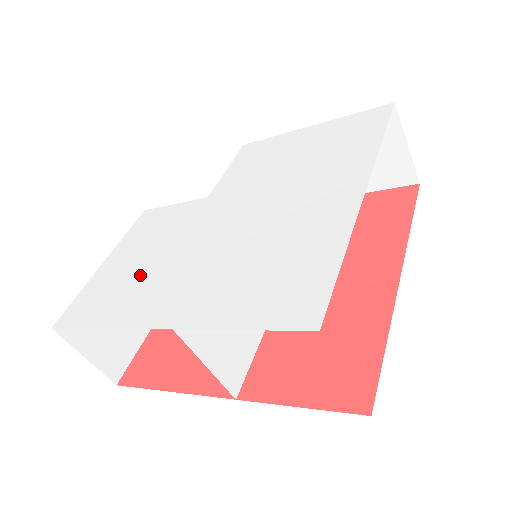
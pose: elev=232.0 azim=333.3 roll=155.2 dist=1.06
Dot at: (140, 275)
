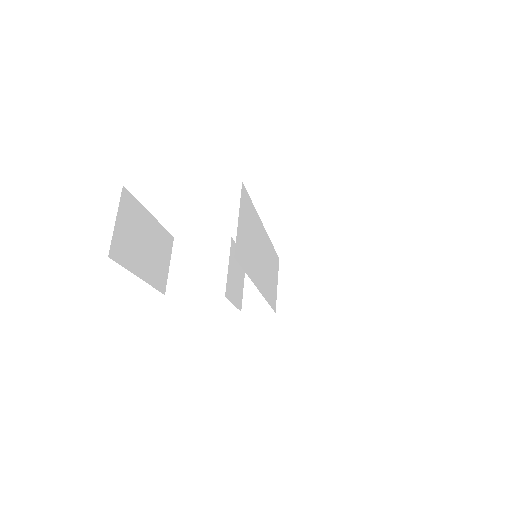
Dot at: occluded
